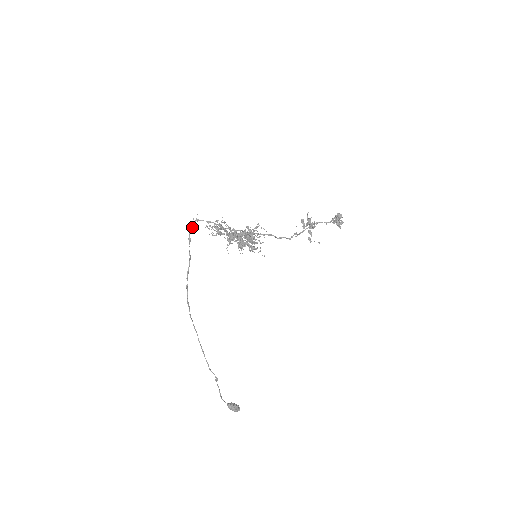
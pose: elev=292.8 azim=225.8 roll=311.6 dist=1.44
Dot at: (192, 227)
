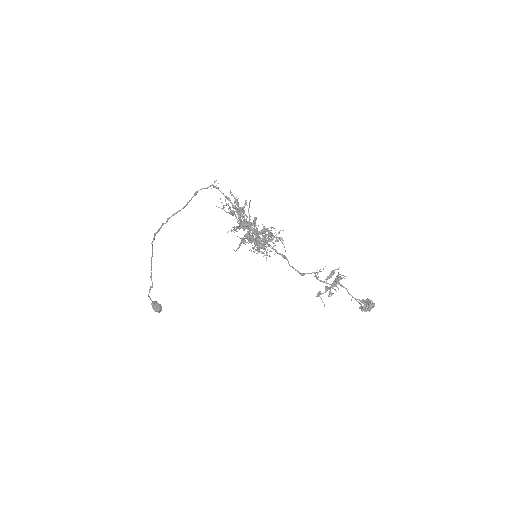
Dot at: occluded
